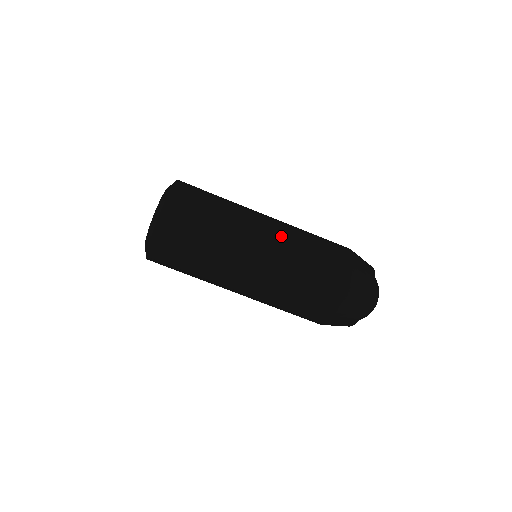
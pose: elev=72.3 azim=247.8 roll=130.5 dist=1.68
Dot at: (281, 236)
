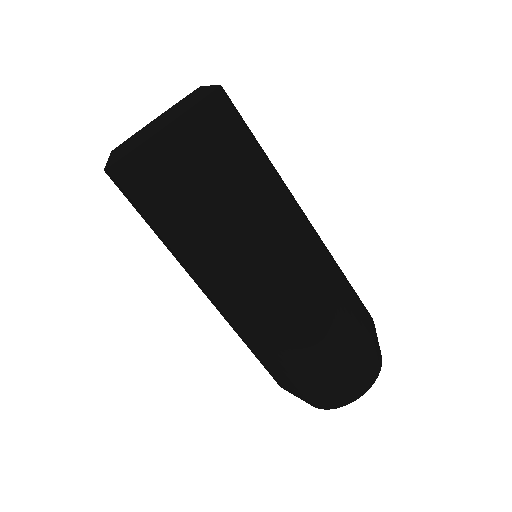
Dot at: (319, 236)
